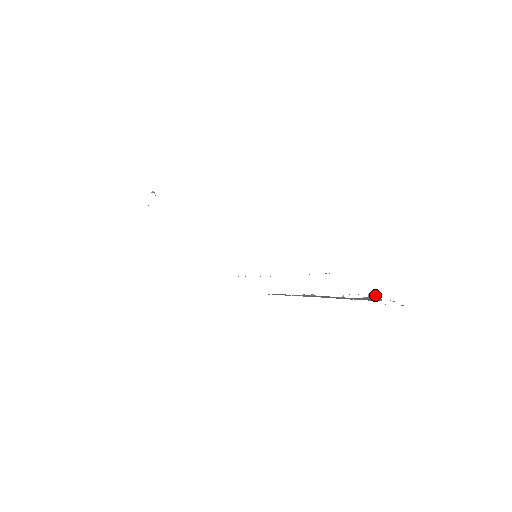
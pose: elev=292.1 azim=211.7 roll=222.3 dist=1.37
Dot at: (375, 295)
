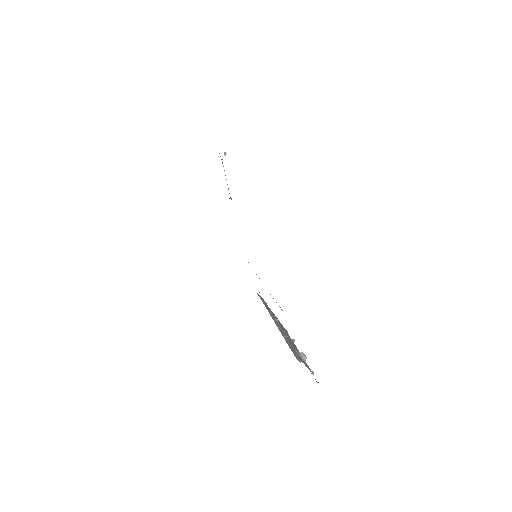
Dot at: (305, 357)
